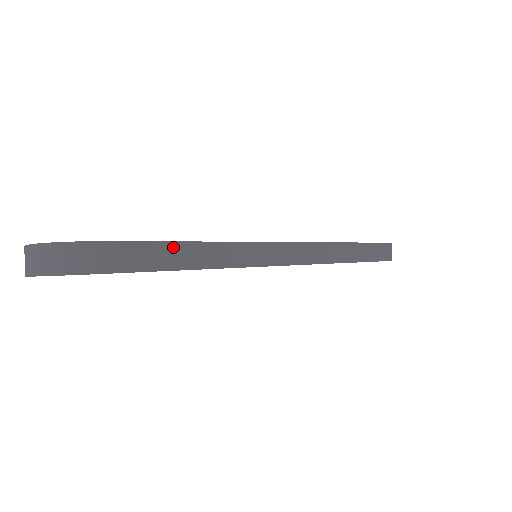
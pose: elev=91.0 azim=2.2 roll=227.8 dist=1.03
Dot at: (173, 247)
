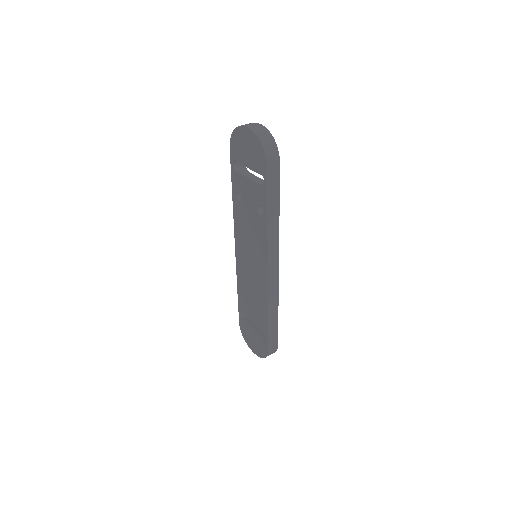
Dot at: (277, 194)
